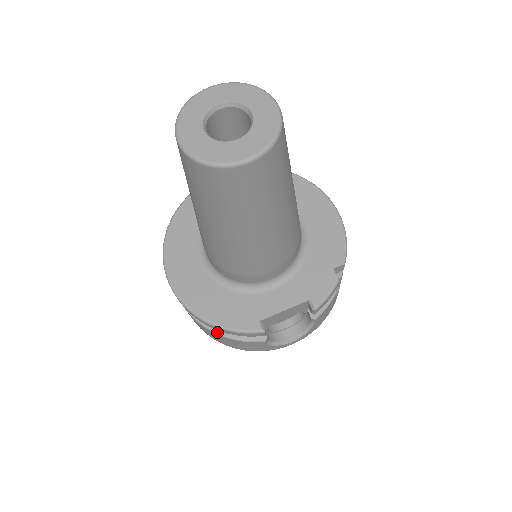
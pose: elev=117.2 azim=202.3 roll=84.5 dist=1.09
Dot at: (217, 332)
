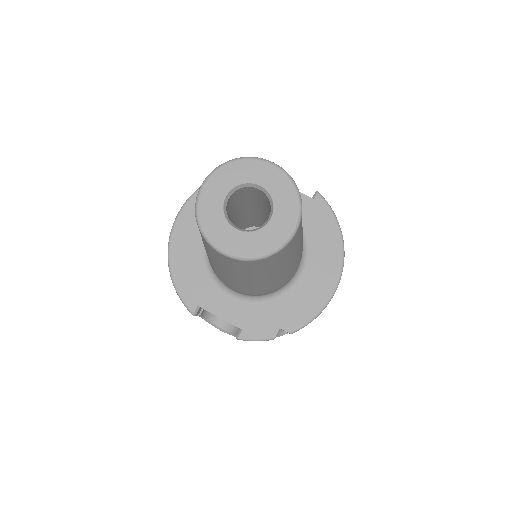
Dot at: occluded
